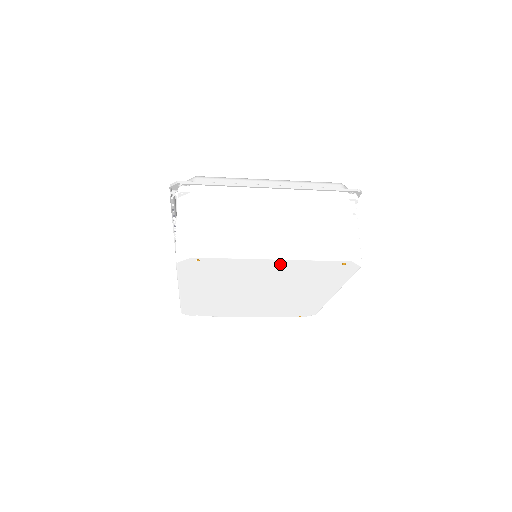
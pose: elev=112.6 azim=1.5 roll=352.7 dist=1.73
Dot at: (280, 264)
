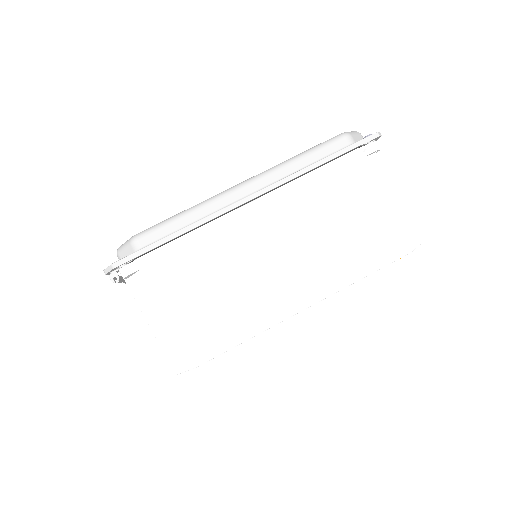
Dot at: occluded
